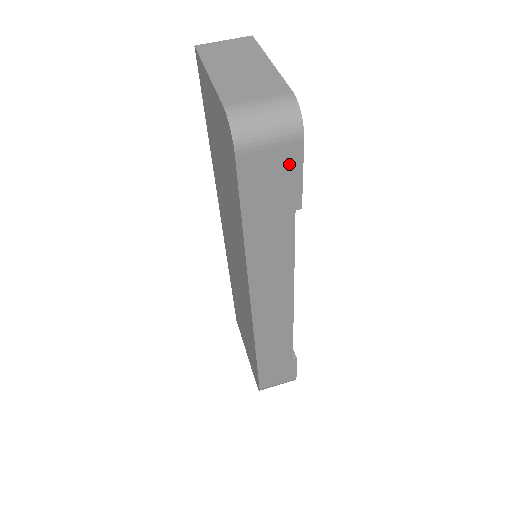
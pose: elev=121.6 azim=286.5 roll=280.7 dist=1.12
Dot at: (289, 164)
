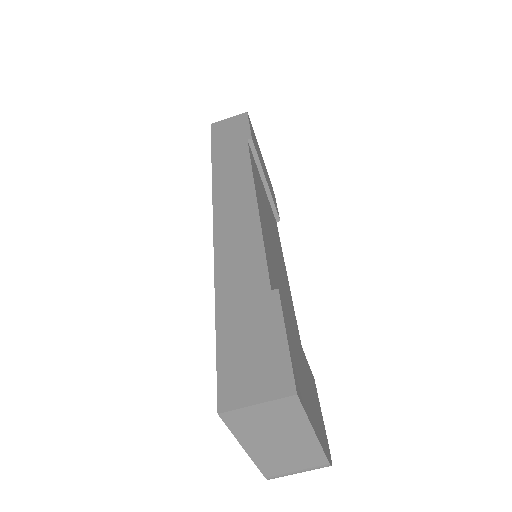
Dot at: occluded
